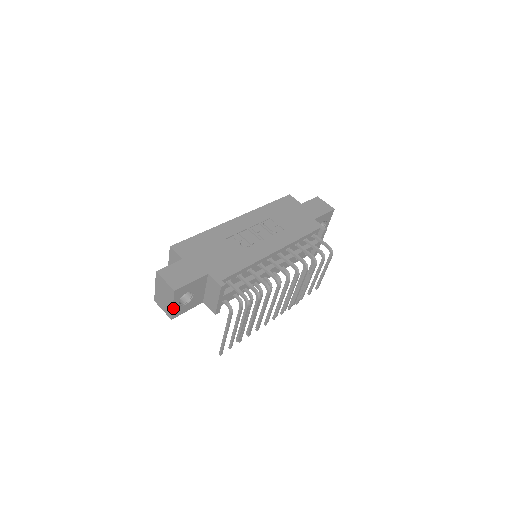
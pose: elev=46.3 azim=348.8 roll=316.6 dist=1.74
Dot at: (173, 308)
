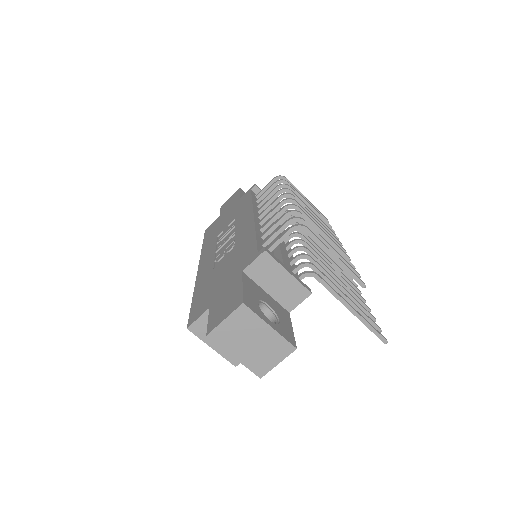
Dot at: (275, 331)
